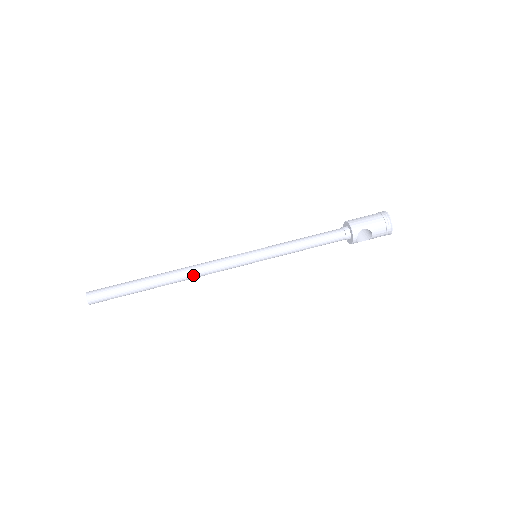
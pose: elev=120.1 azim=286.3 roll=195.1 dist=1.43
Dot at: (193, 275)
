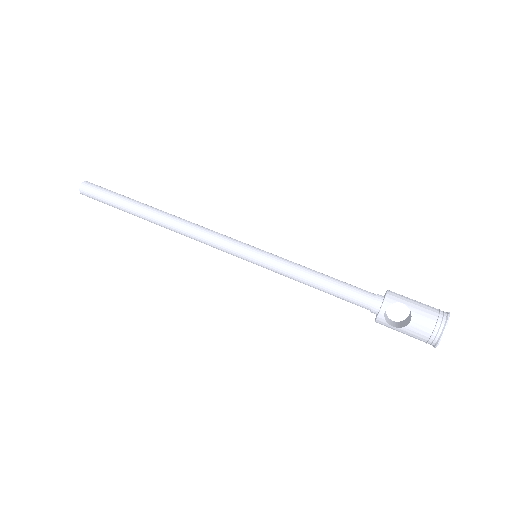
Dot at: (181, 225)
